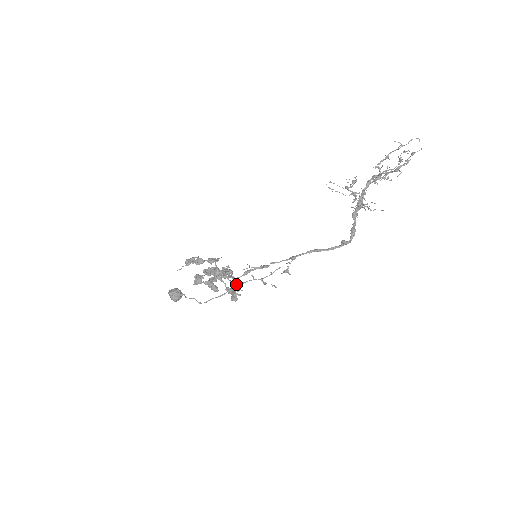
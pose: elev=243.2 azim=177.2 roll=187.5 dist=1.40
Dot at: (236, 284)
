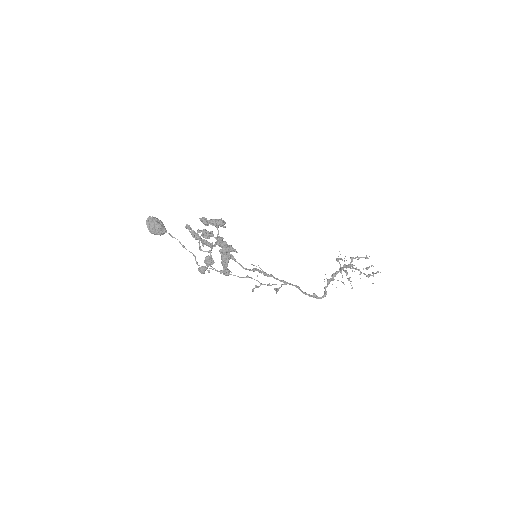
Dot at: (213, 260)
